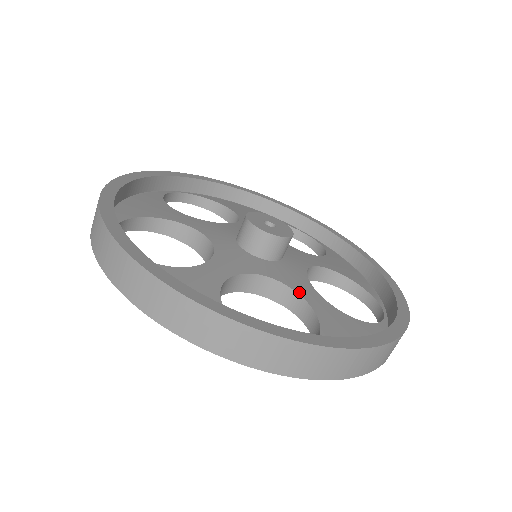
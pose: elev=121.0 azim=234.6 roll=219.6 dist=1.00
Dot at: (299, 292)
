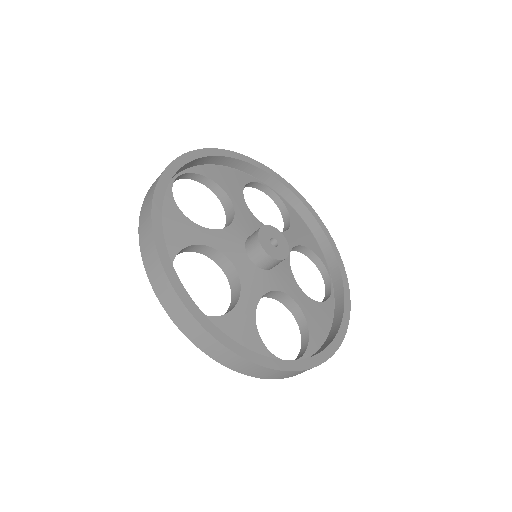
Dot at: (243, 291)
